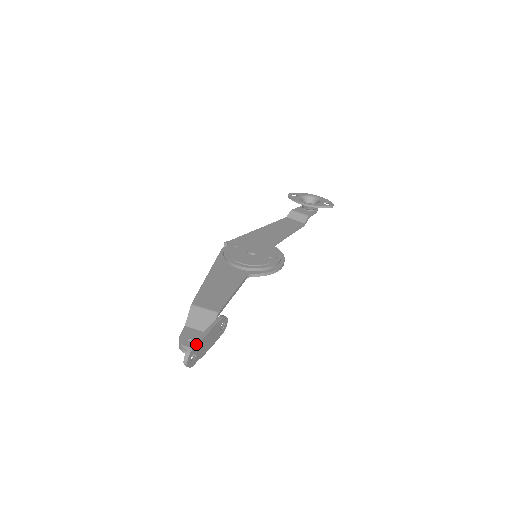
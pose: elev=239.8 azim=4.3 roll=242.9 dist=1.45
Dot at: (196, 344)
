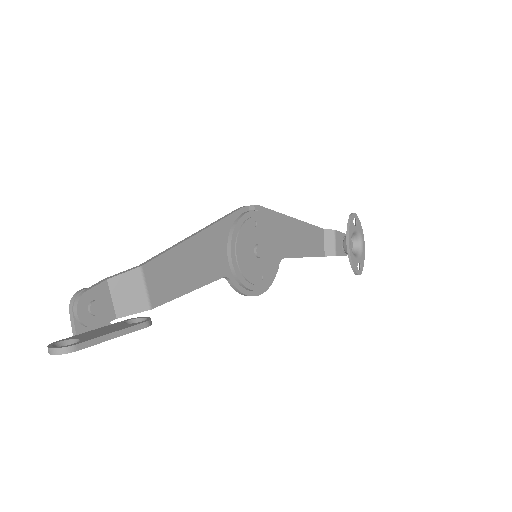
Dot at: (84, 347)
